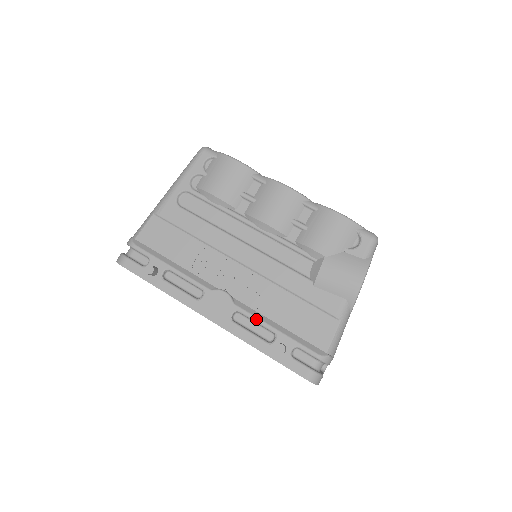
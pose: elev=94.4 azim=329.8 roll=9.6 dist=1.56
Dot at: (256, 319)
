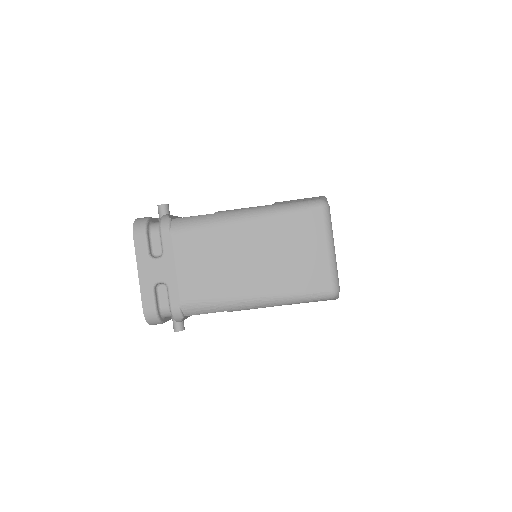
Dot at: occluded
